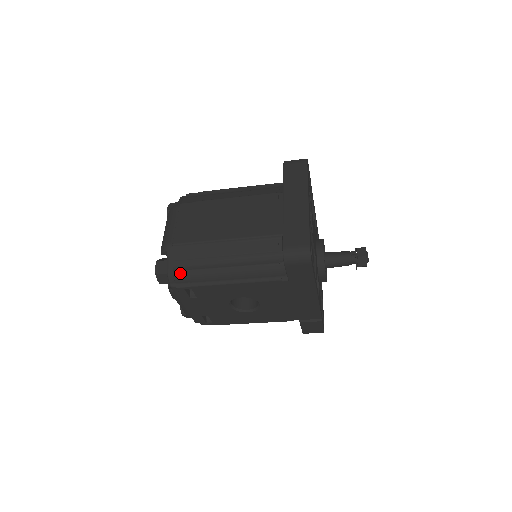
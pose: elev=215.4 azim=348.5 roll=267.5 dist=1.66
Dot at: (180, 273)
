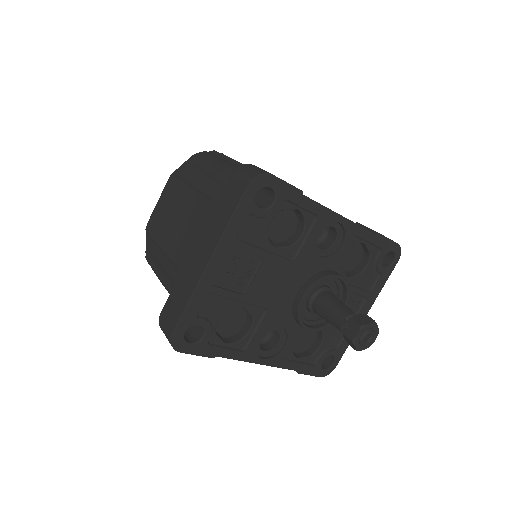
Dot at: (148, 262)
